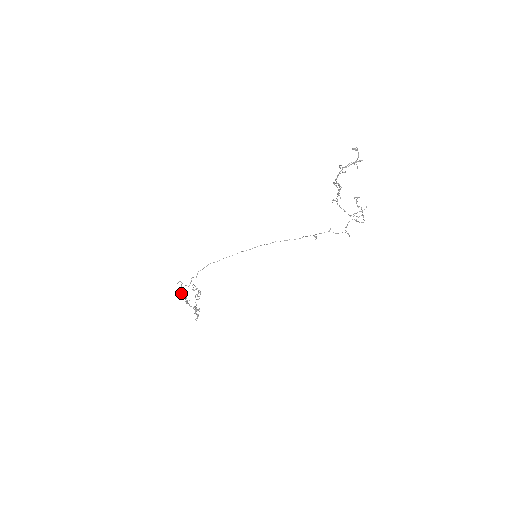
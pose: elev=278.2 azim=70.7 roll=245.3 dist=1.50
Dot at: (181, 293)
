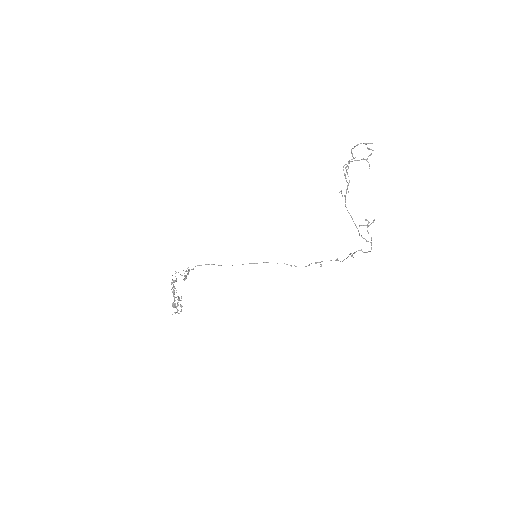
Dot at: (173, 304)
